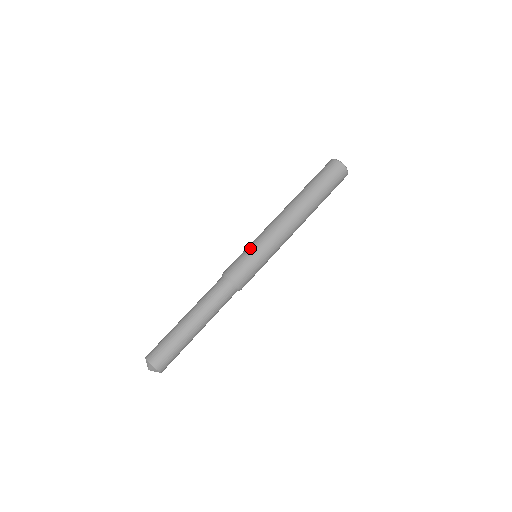
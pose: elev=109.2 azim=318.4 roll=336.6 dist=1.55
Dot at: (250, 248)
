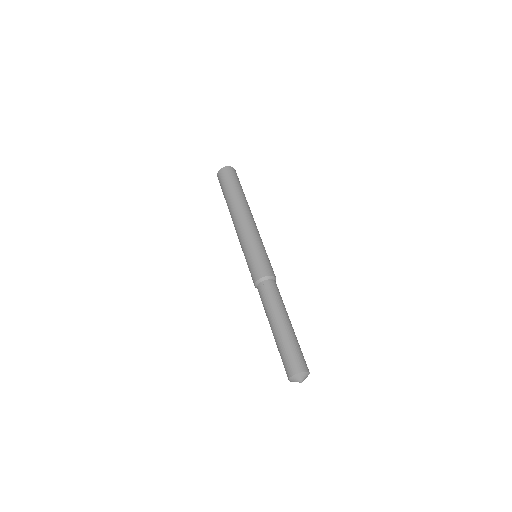
Dot at: (259, 249)
